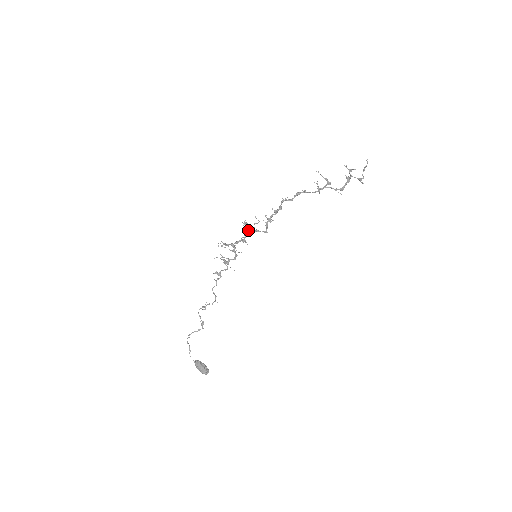
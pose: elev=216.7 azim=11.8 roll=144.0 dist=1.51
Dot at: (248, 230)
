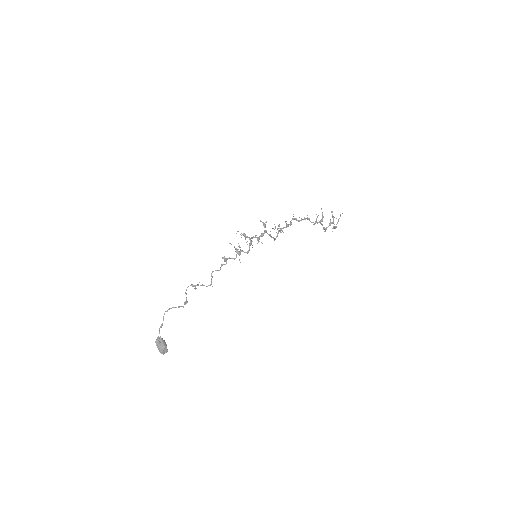
Dot at: (265, 231)
